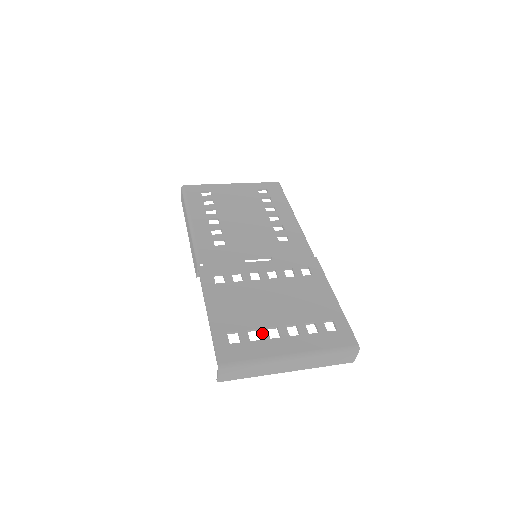
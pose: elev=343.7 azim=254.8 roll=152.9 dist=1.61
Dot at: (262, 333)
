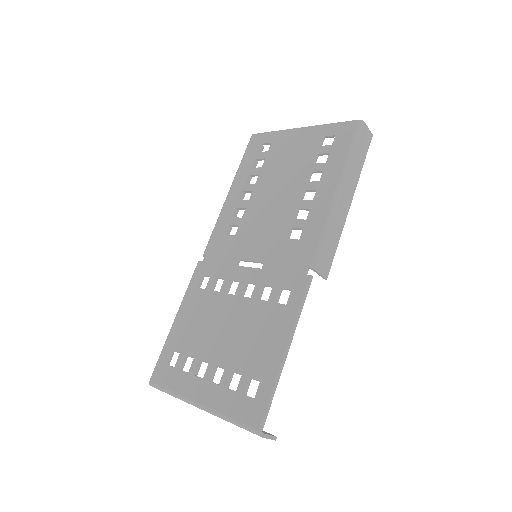
Dot at: (193, 365)
